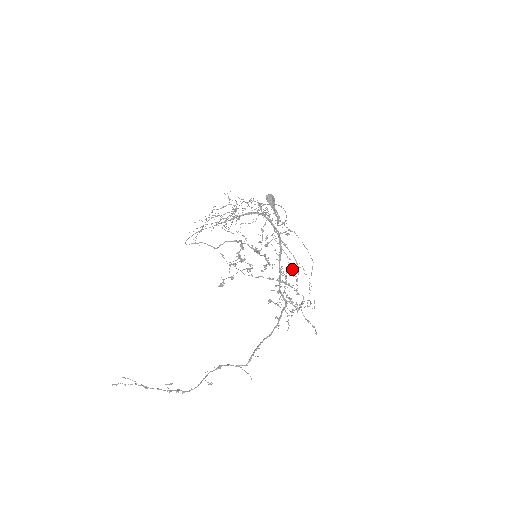
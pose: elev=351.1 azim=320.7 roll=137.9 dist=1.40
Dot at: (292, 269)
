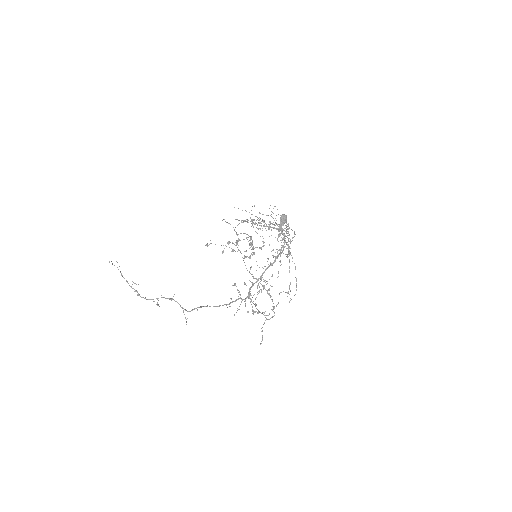
Dot at: (283, 291)
